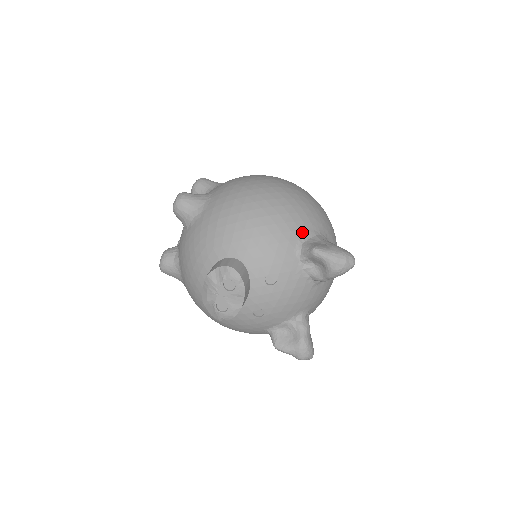
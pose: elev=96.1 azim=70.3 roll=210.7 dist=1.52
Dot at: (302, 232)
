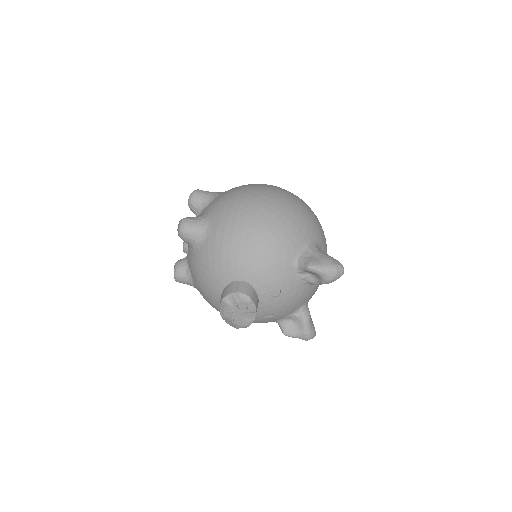
Dot at: (296, 248)
